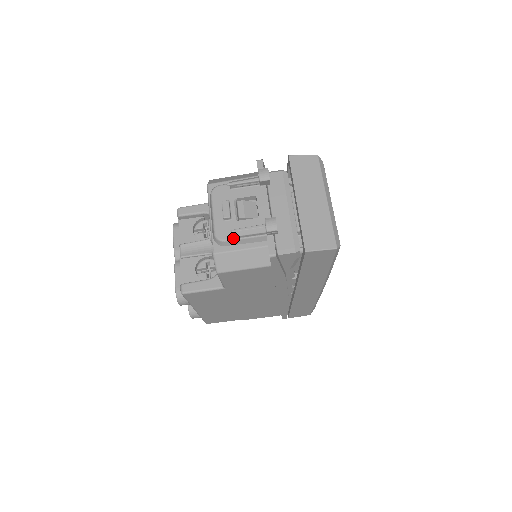
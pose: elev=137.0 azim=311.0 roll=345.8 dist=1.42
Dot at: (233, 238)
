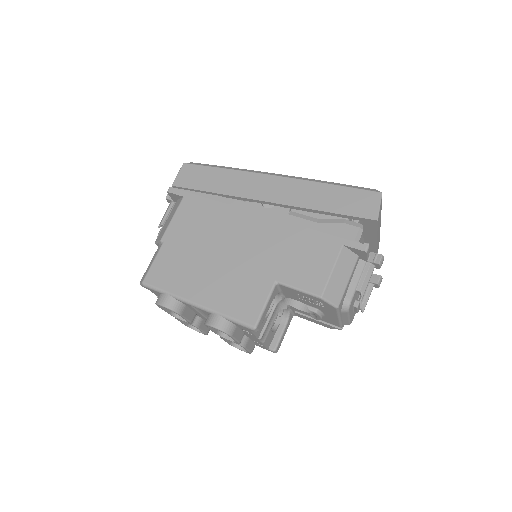
Dot at: occluded
